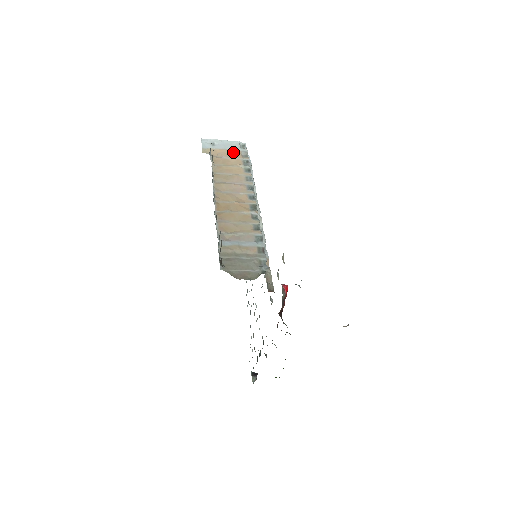
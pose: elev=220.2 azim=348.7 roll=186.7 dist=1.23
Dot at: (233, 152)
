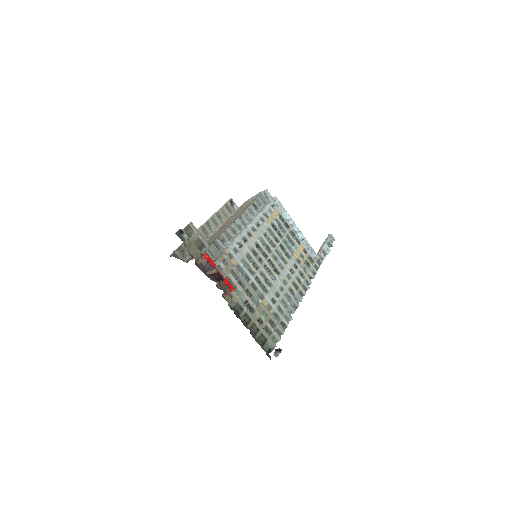
Dot at: (253, 199)
